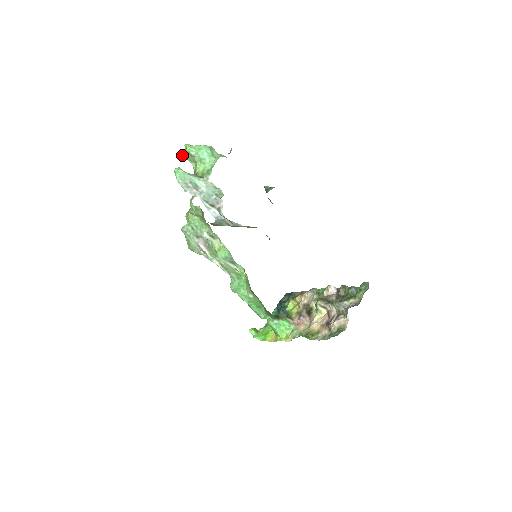
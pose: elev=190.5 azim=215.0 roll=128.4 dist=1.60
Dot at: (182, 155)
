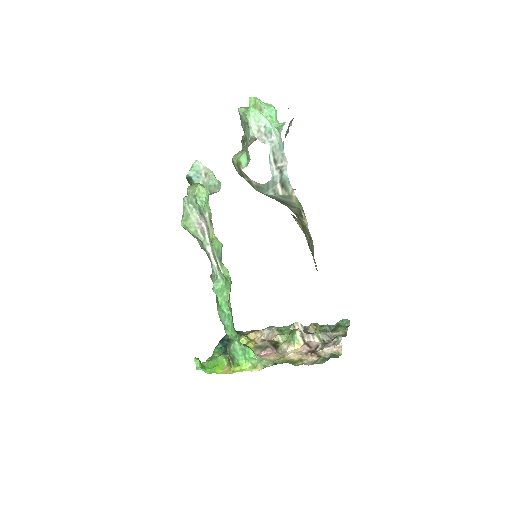
Dot at: (238, 109)
